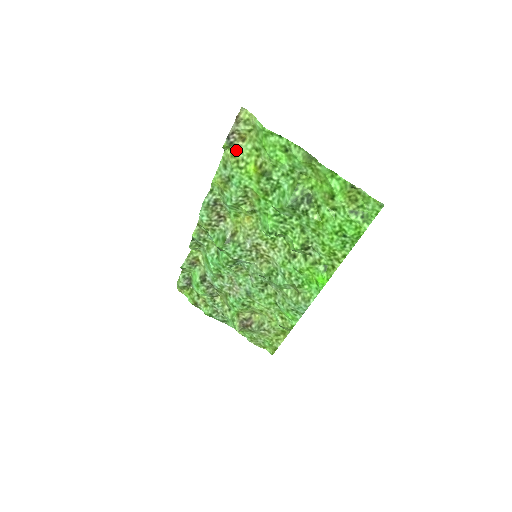
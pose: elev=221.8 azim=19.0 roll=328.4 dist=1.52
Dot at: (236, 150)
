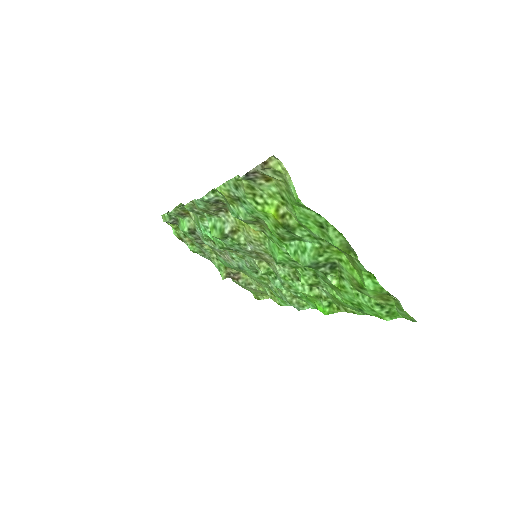
Dot at: (255, 185)
